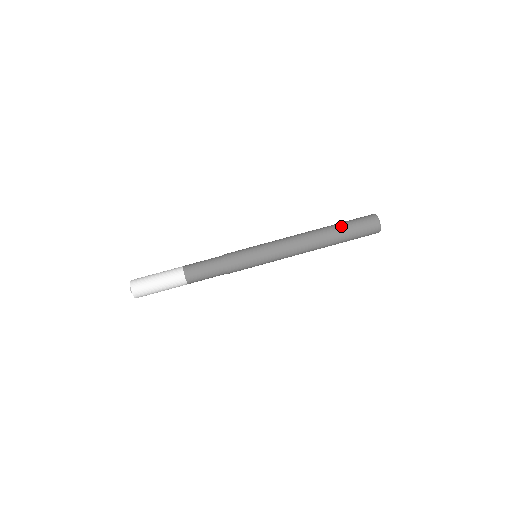
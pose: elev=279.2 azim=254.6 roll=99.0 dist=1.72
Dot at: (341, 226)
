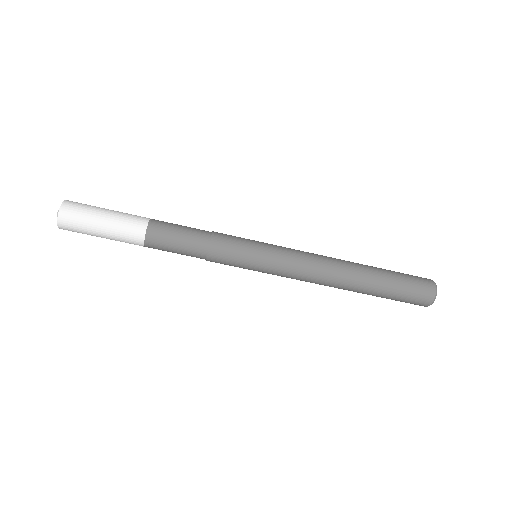
Dot at: (380, 295)
